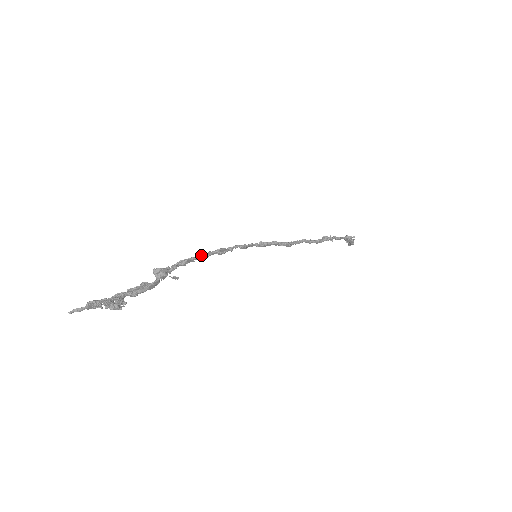
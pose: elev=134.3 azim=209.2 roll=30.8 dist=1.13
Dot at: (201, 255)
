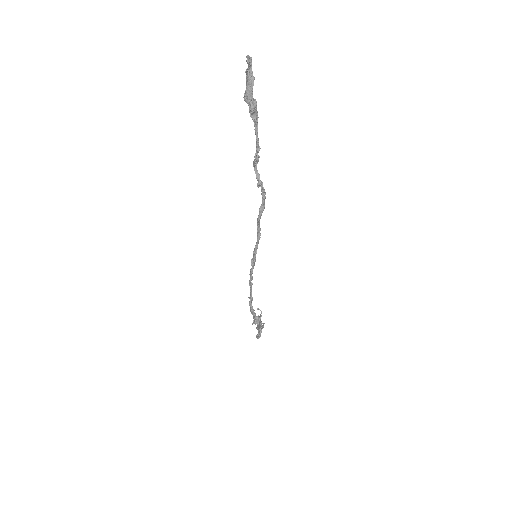
Dot at: (251, 303)
